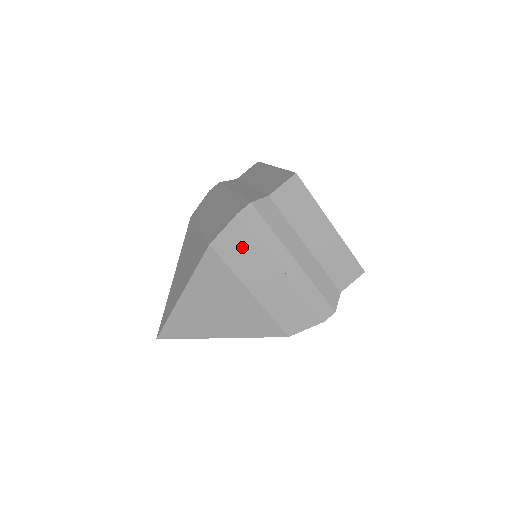
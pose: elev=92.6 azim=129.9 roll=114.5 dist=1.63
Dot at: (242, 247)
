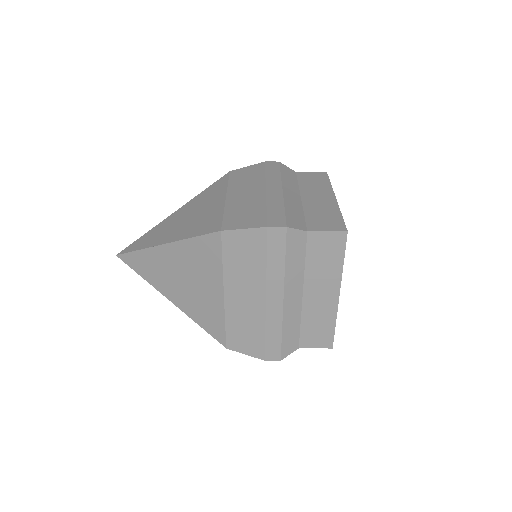
Dot at: (247, 255)
